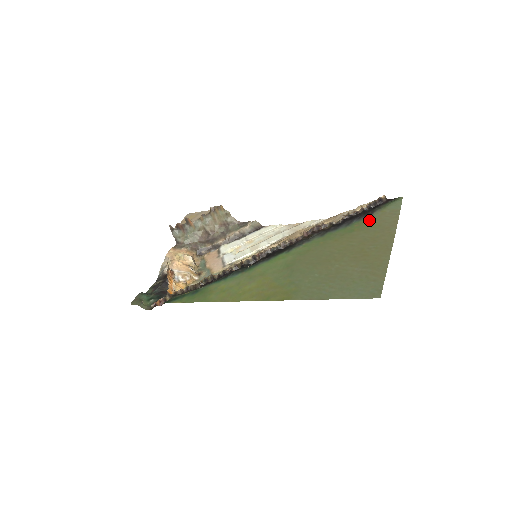
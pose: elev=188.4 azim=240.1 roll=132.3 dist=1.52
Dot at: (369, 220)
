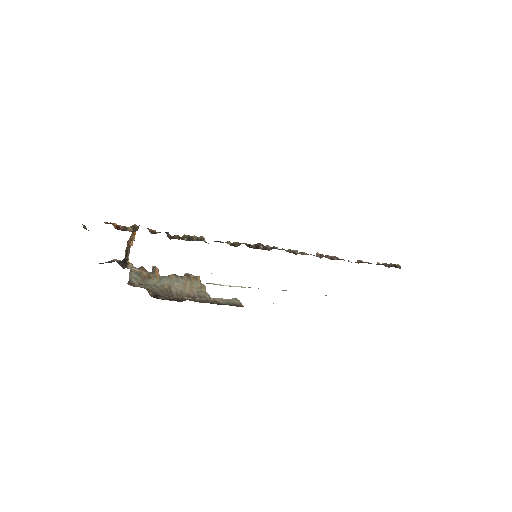
Dot at: occluded
